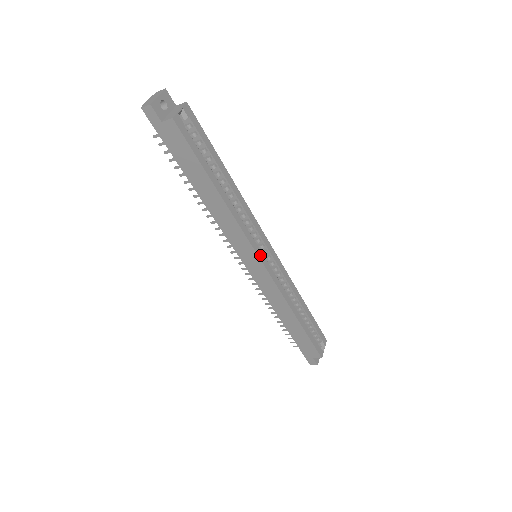
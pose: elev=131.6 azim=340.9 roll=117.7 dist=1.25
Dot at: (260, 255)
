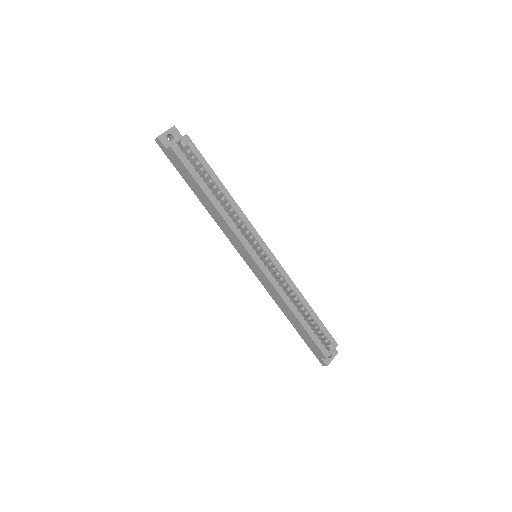
Dot at: (253, 254)
